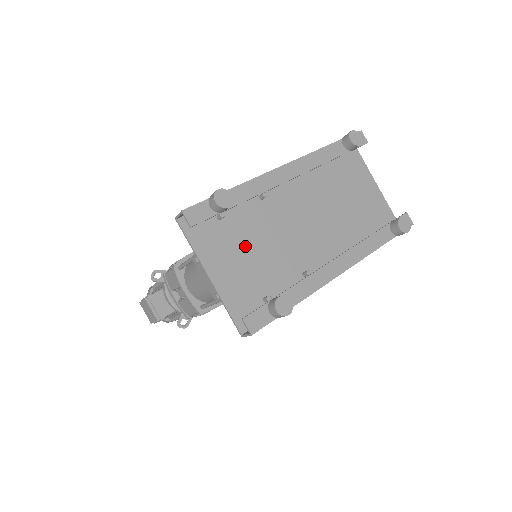
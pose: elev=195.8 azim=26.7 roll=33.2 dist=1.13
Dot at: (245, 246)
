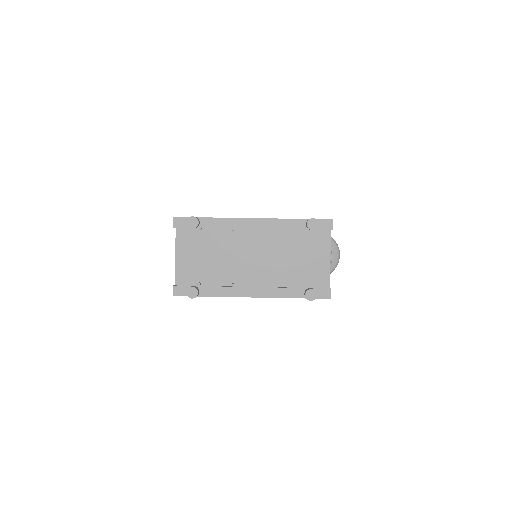
Dot at: (206, 251)
